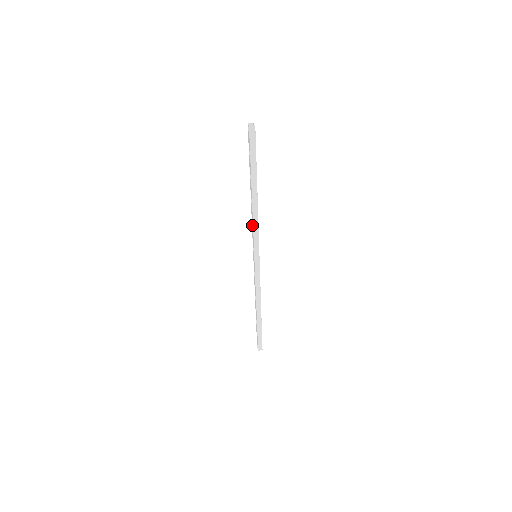
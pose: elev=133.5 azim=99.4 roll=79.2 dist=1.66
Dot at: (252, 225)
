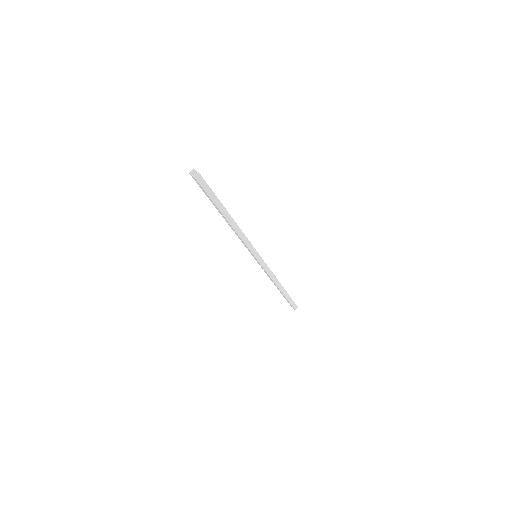
Dot at: (240, 239)
